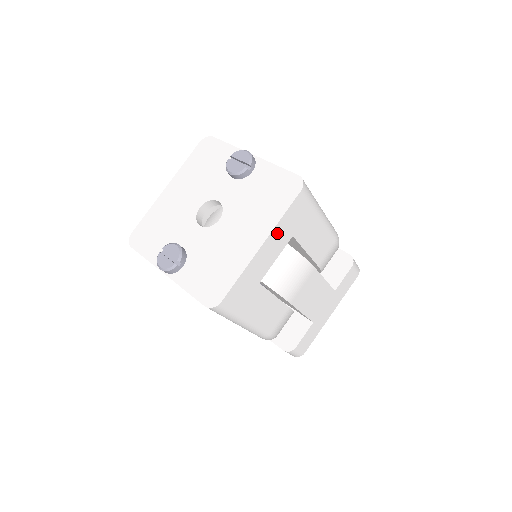
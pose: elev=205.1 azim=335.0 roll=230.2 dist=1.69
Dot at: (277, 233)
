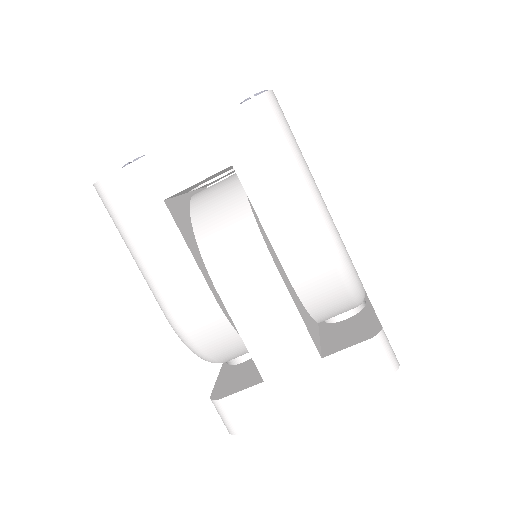
Dot at: (204, 139)
